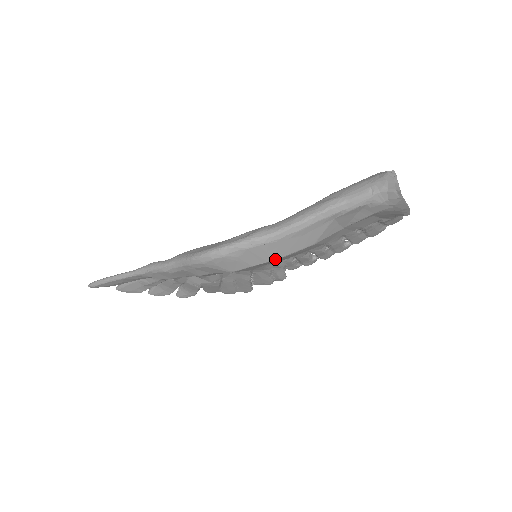
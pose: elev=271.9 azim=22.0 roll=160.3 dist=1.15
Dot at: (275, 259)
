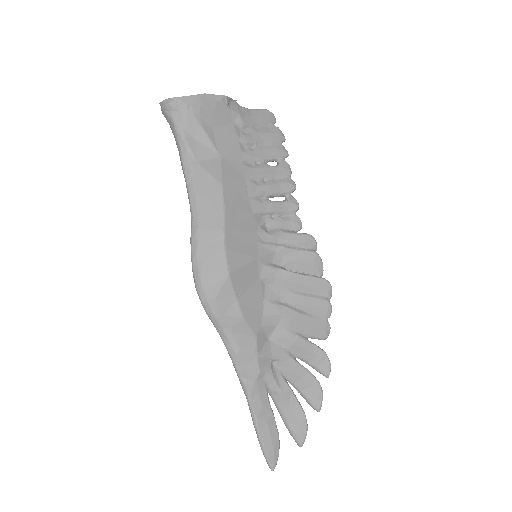
Dot at: (223, 225)
